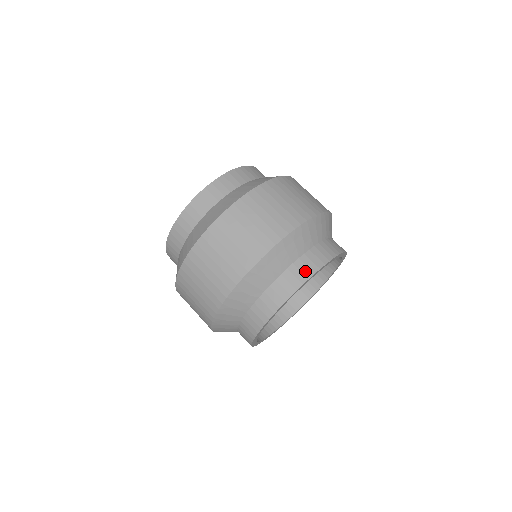
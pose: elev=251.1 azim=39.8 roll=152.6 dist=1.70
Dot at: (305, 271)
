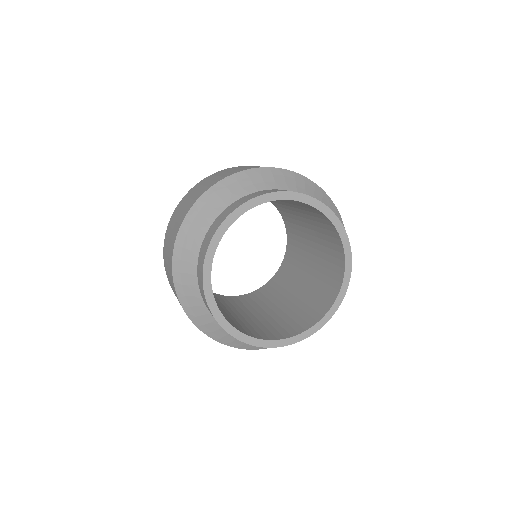
Dot at: occluded
